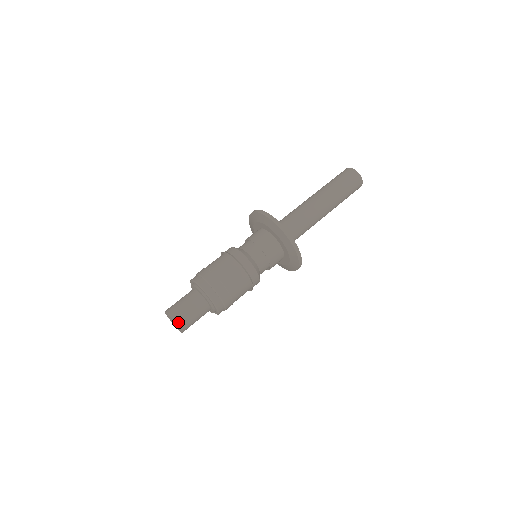
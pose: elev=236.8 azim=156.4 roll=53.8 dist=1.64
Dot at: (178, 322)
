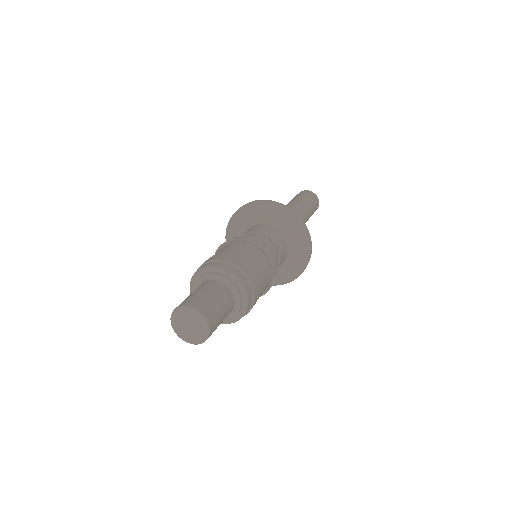
Dot at: (195, 306)
